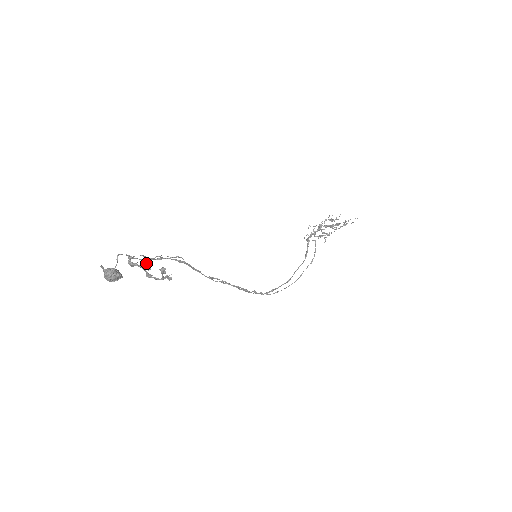
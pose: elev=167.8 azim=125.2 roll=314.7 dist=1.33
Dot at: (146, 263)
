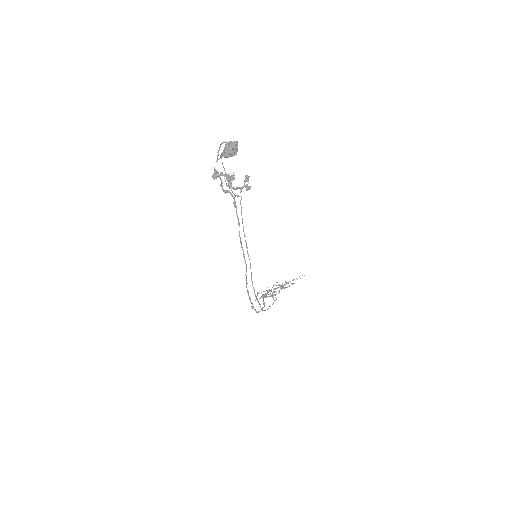
Dot at: occluded
